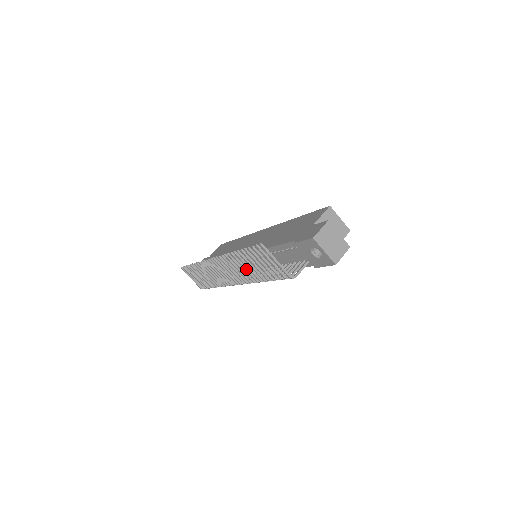
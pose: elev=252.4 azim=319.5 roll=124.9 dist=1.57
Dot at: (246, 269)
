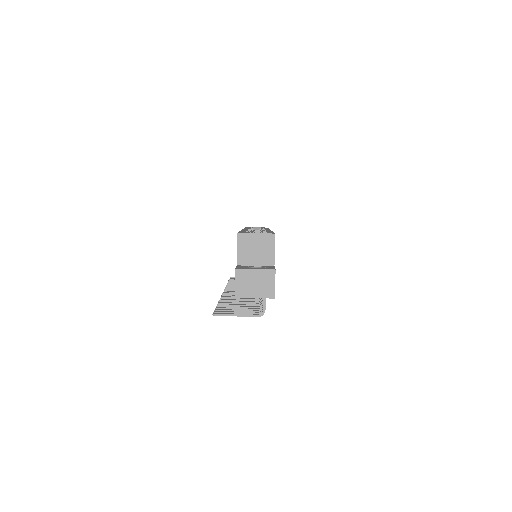
Dot at: occluded
